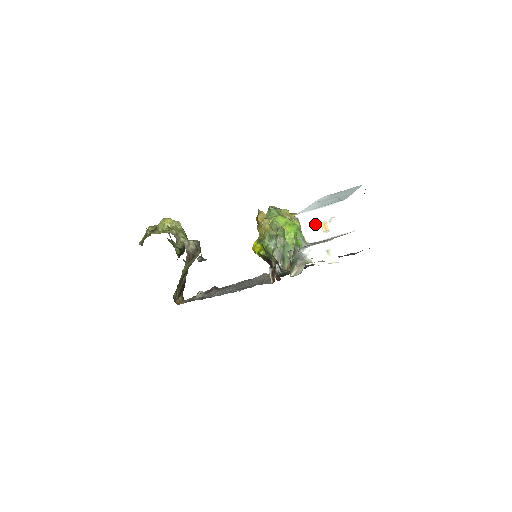
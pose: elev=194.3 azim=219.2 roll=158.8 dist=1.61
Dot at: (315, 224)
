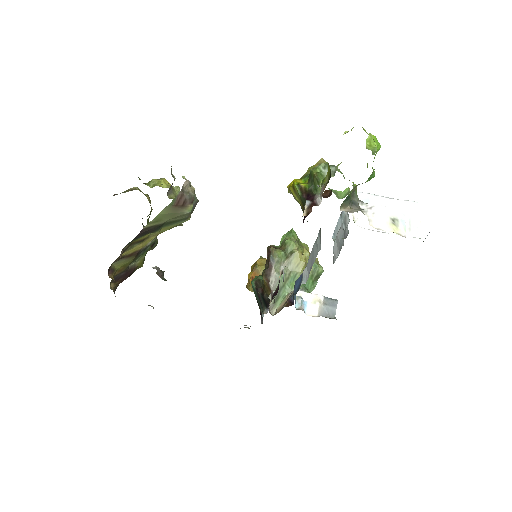
Dot at: occluded
